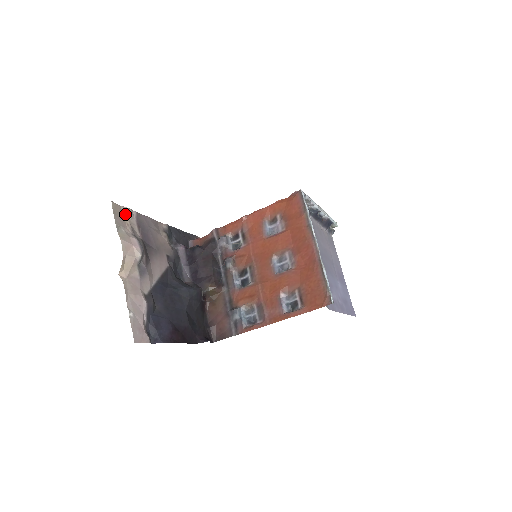
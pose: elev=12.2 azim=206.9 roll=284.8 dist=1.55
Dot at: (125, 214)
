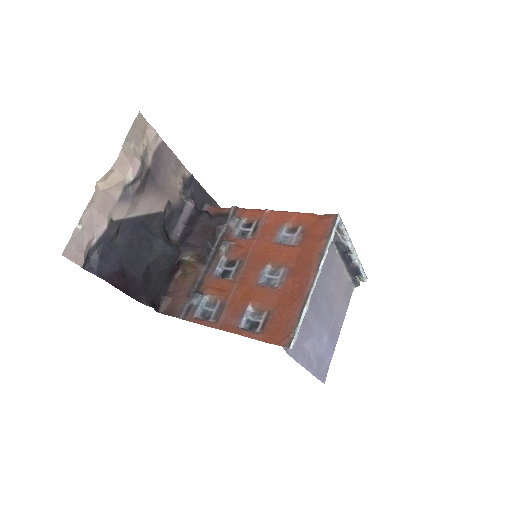
Dot at: (148, 134)
